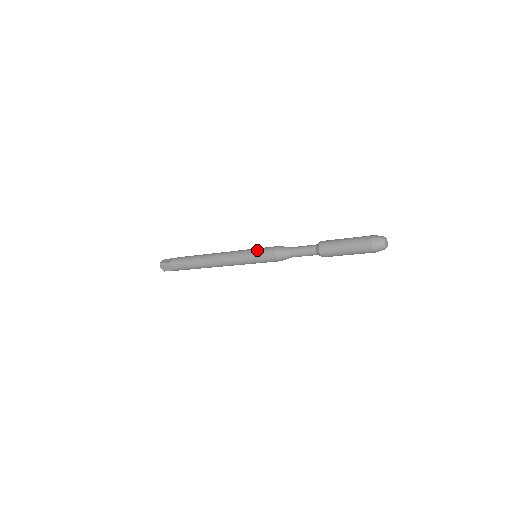
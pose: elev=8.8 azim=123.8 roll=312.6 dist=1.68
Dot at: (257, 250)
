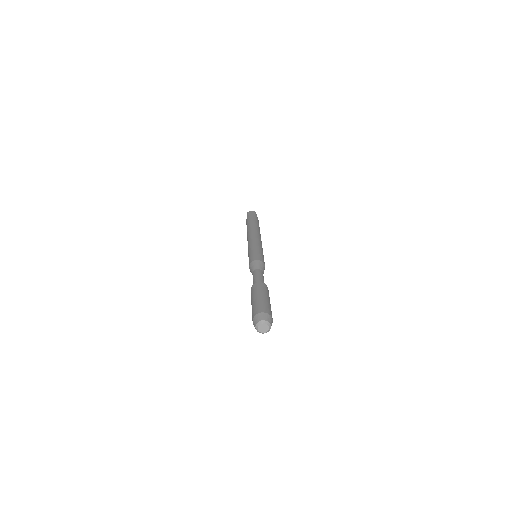
Dot at: occluded
